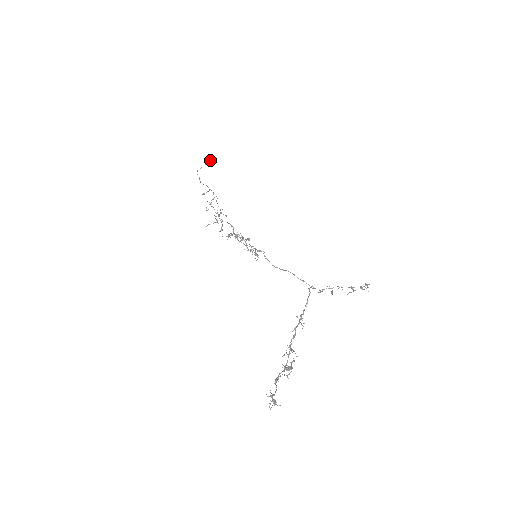
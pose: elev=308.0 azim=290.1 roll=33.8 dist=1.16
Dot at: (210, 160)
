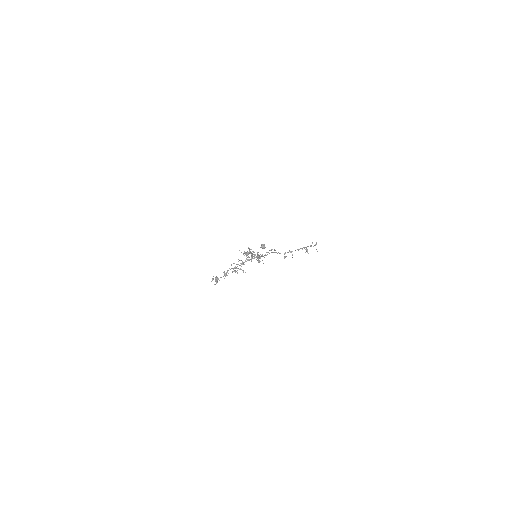
Dot at: (263, 248)
